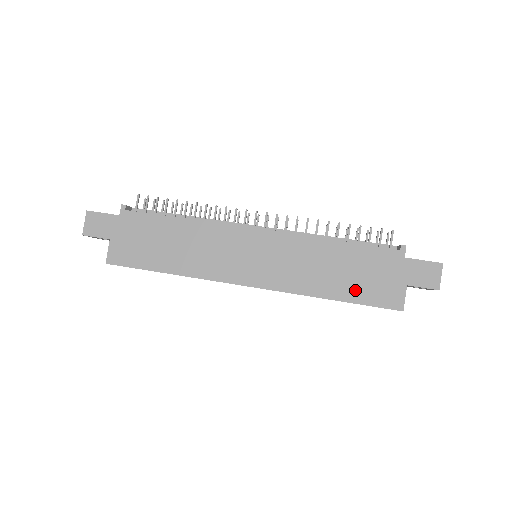
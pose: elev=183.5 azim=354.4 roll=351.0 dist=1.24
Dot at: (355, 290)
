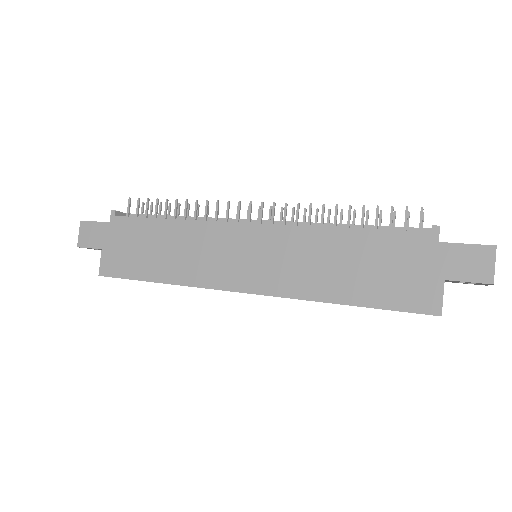
Dot at: (373, 290)
